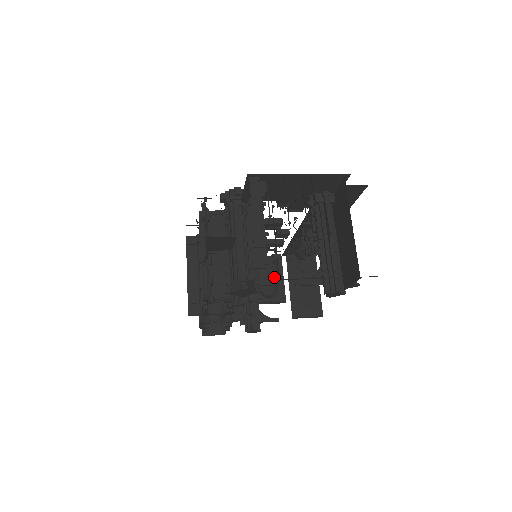
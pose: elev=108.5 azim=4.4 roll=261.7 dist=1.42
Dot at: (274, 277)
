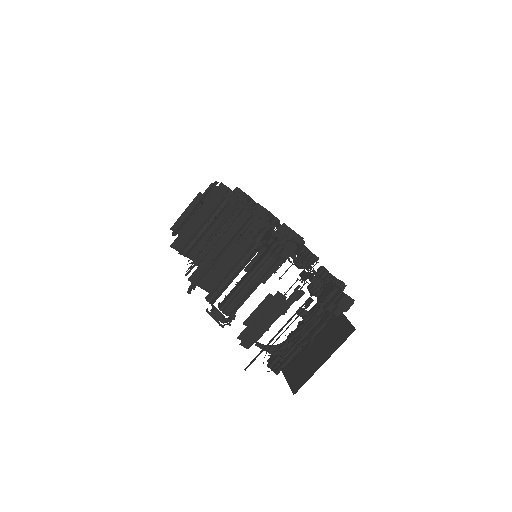
Dot at: occluded
